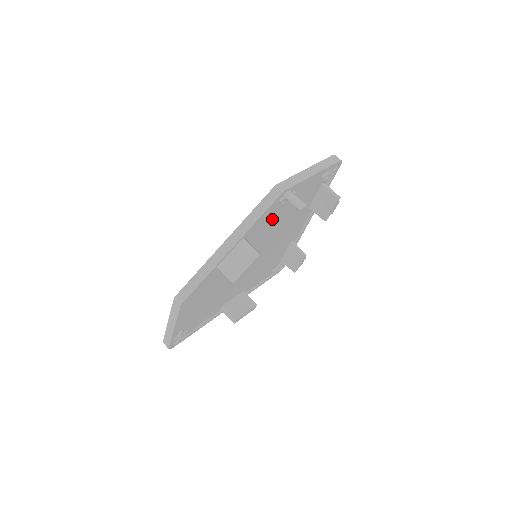
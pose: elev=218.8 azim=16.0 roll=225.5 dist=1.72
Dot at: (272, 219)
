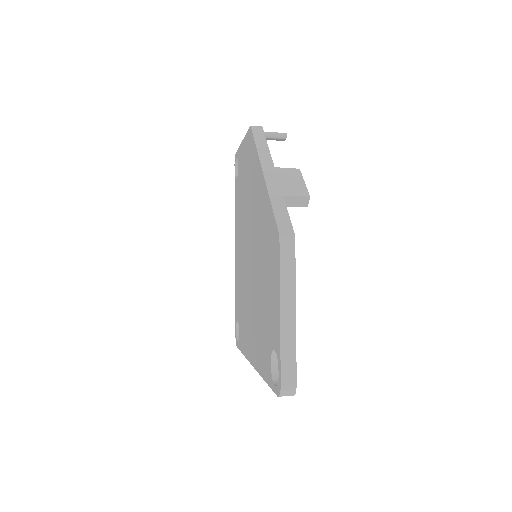
Dot at: occluded
